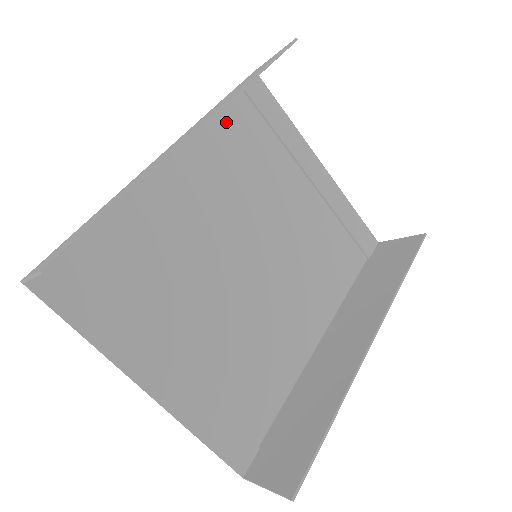
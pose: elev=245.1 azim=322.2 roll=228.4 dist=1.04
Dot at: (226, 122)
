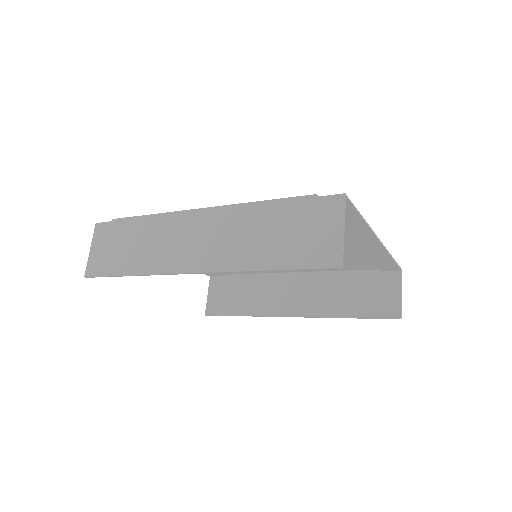
Dot at: occluded
